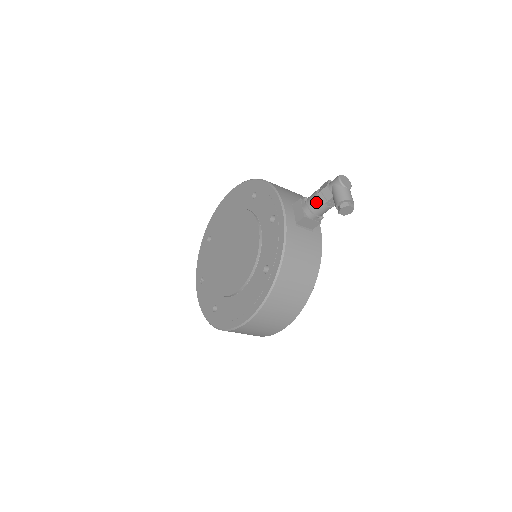
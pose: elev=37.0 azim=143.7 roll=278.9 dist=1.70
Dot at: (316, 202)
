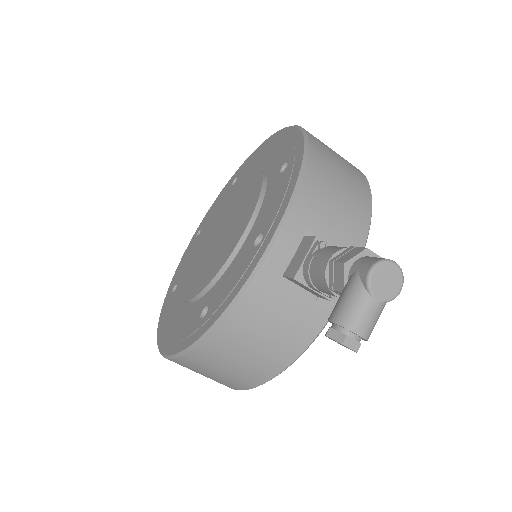
Dot at: (320, 272)
